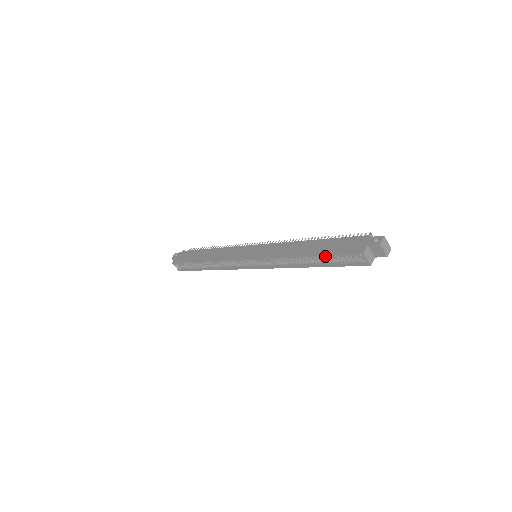
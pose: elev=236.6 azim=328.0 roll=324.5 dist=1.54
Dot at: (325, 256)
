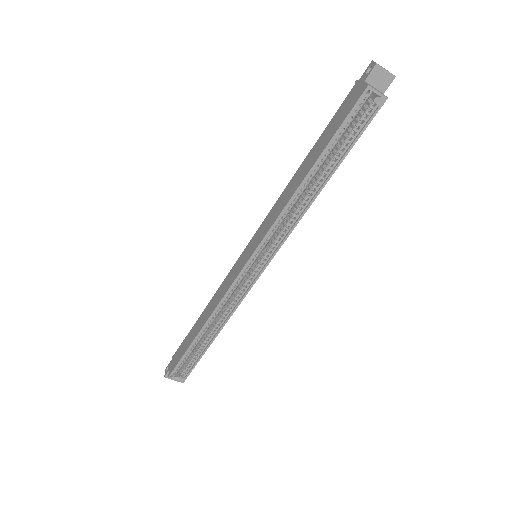
Dot at: (330, 146)
